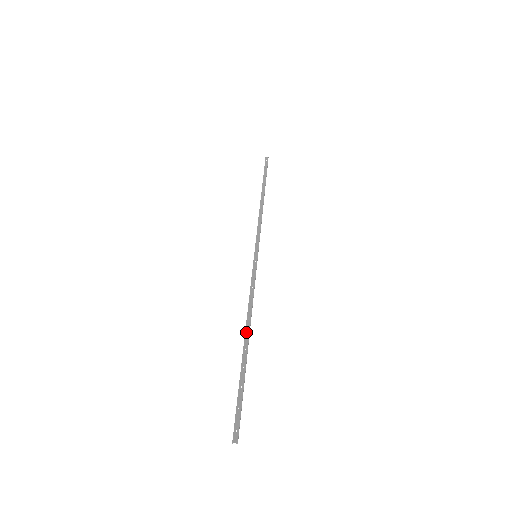
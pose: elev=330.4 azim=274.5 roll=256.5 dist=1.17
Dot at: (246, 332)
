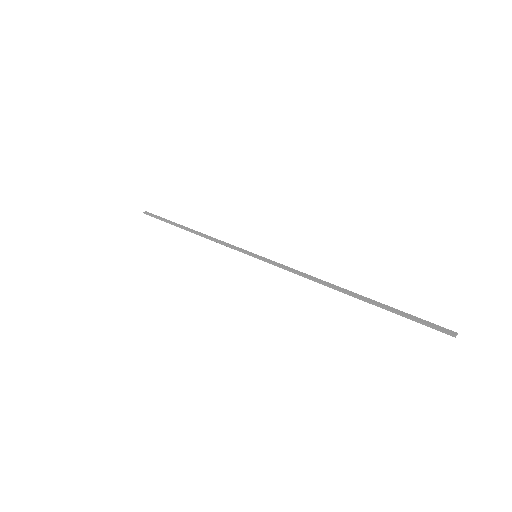
Dot at: (339, 289)
